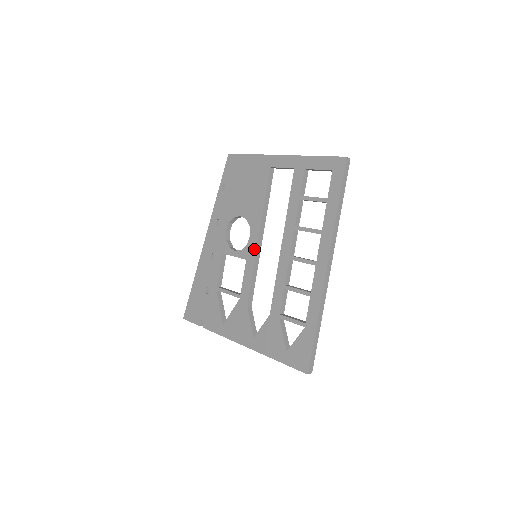
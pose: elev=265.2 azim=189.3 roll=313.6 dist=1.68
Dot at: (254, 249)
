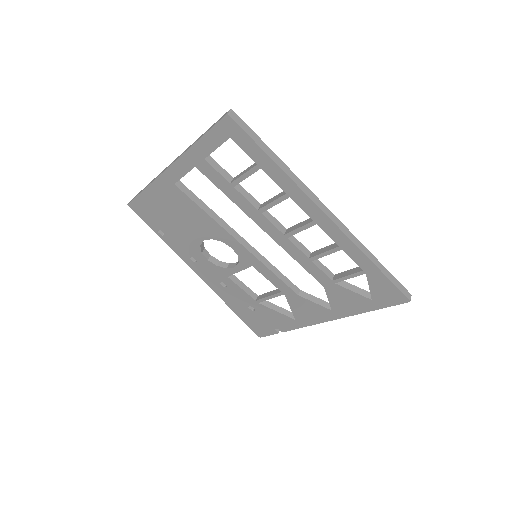
Dot at: (248, 254)
